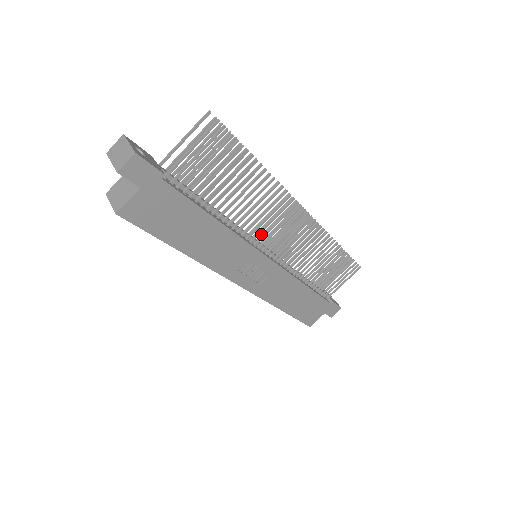
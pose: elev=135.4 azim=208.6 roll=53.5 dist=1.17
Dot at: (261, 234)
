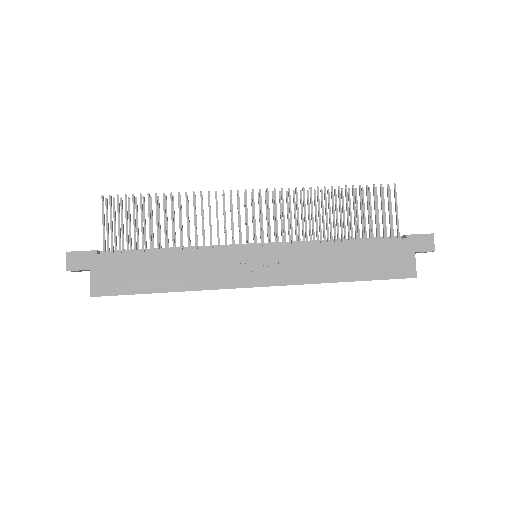
Dot at: (246, 238)
